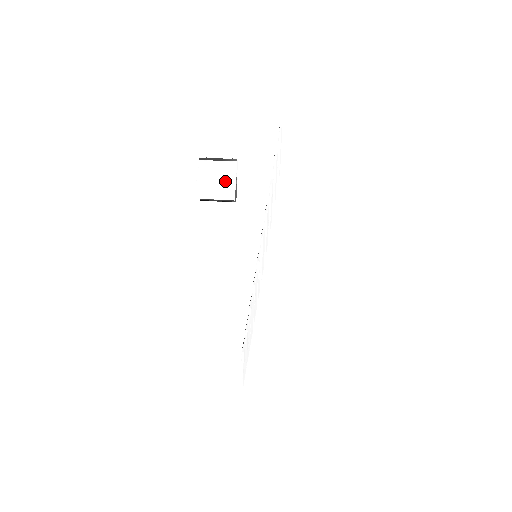
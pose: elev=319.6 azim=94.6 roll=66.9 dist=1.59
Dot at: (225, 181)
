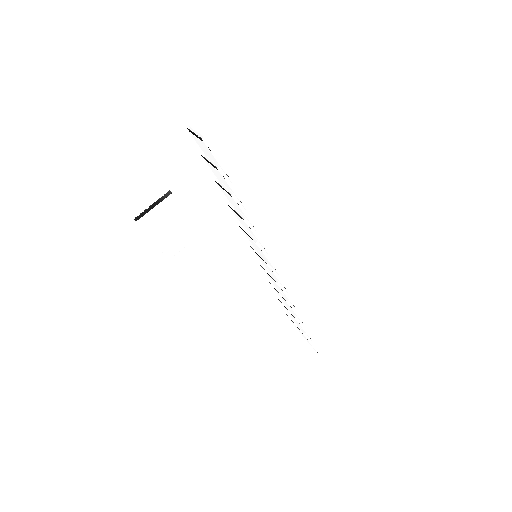
Dot at: (179, 221)
